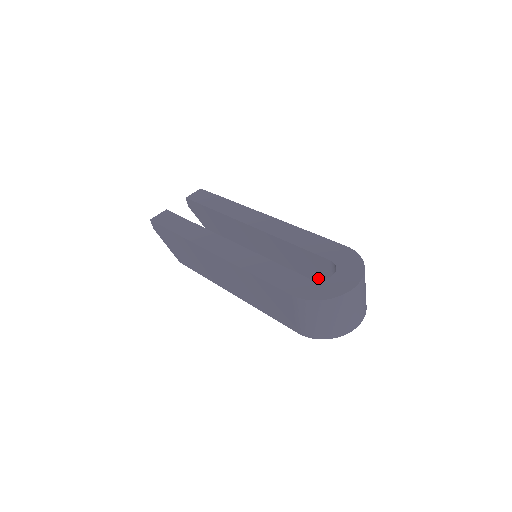
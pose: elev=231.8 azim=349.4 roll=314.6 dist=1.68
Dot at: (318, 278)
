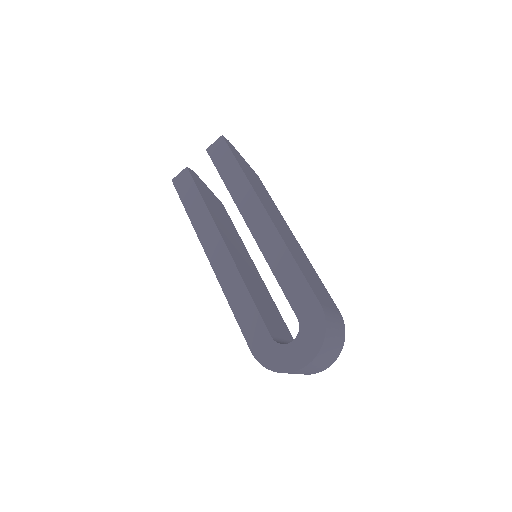
Dot at: occluded
